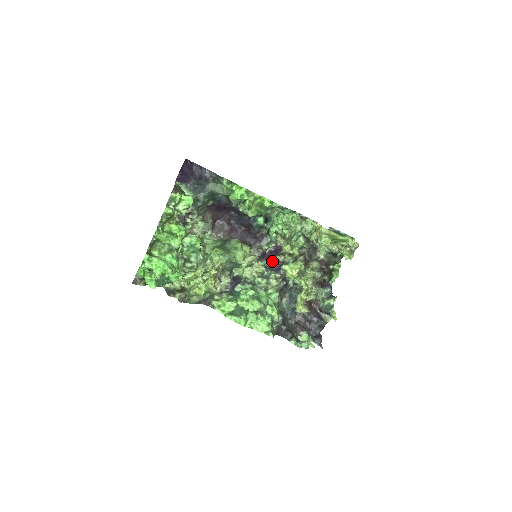
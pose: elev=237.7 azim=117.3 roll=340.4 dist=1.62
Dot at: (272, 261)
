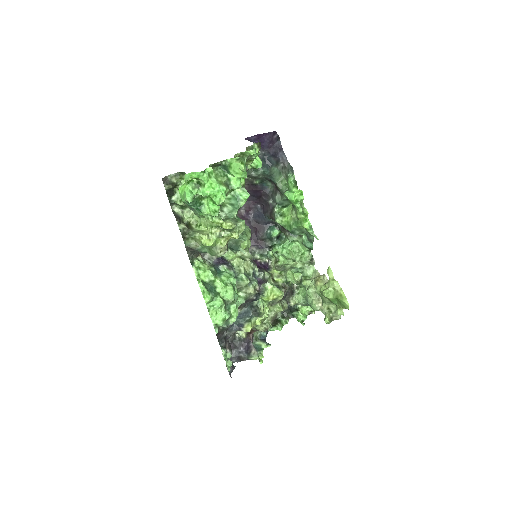
Dot at: (261, 272)
